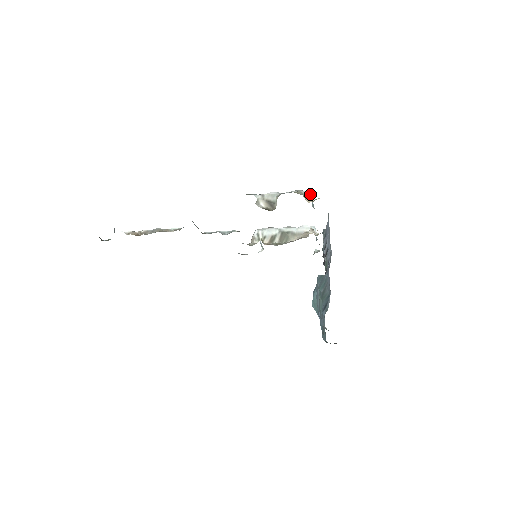
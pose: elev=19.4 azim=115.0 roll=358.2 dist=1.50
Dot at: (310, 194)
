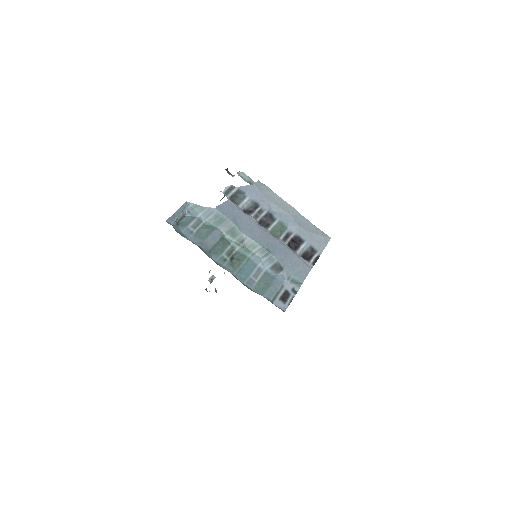
Dot at: (238, 172)
